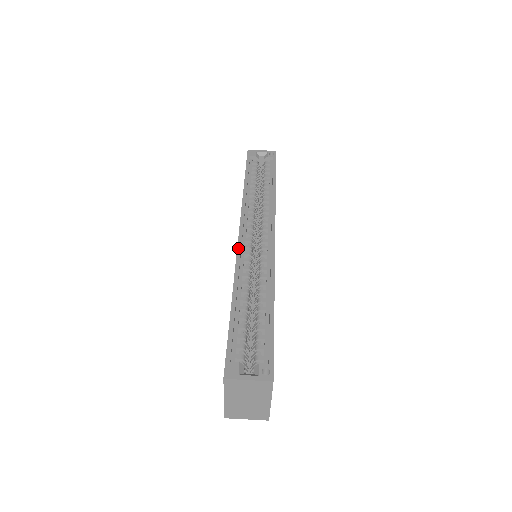
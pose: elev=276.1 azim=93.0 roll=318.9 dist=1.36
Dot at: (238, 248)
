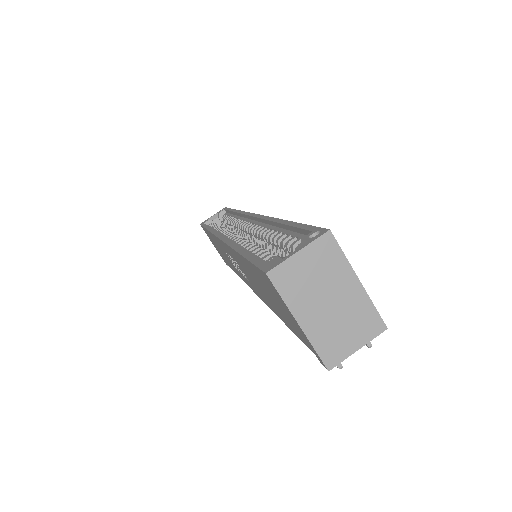
Dot at: (223, 240)
